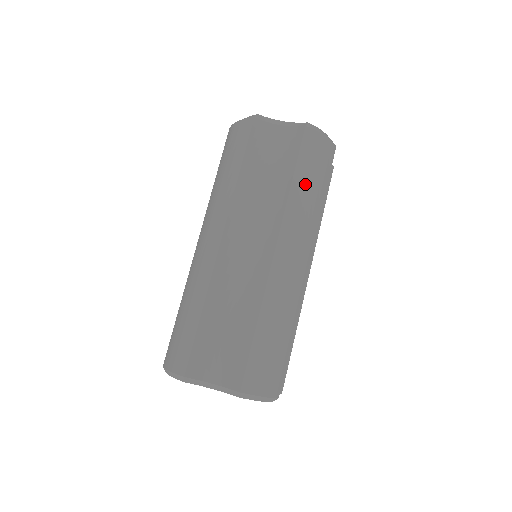
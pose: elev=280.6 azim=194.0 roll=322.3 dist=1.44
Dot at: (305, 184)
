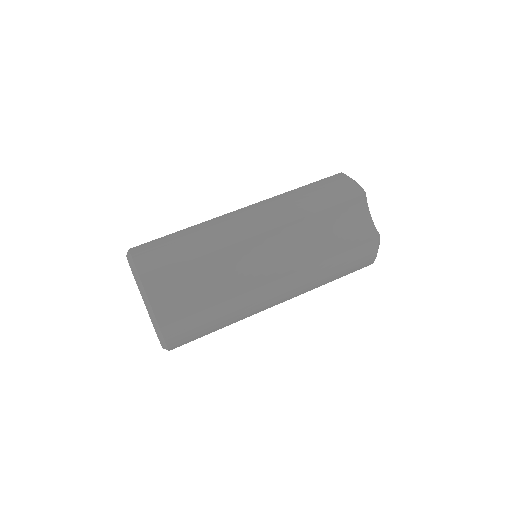
Dot at: (306, 192)
